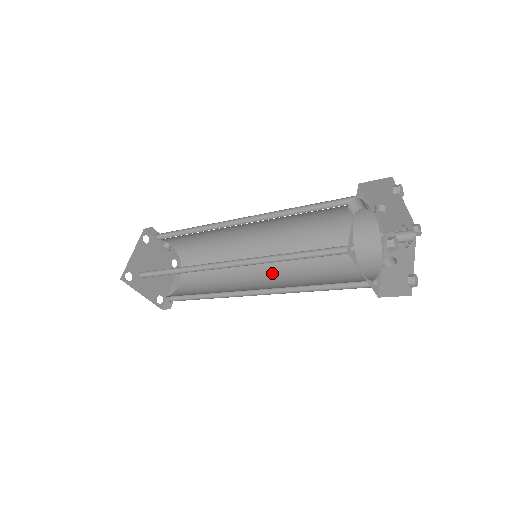
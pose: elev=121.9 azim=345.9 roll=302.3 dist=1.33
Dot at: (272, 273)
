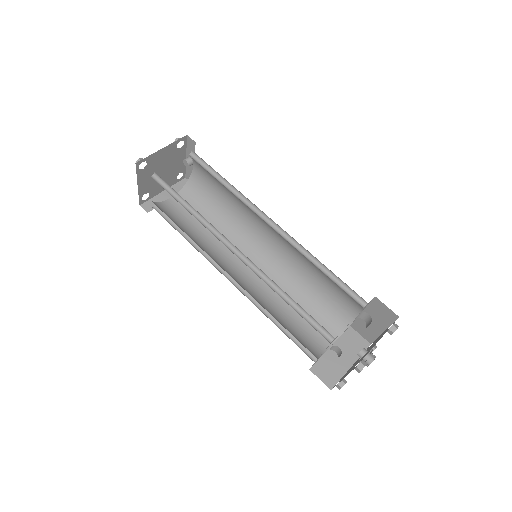
Dot at: (251, 271)
